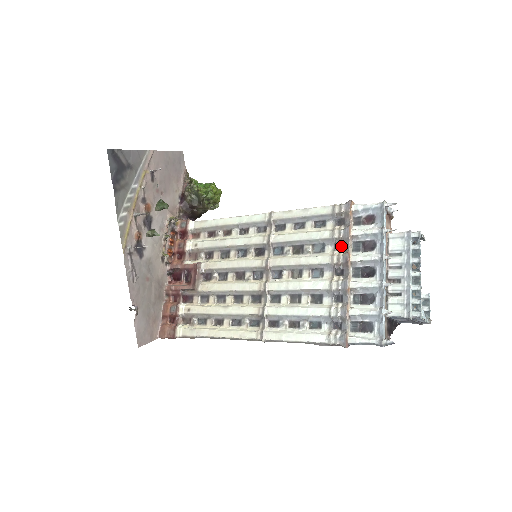
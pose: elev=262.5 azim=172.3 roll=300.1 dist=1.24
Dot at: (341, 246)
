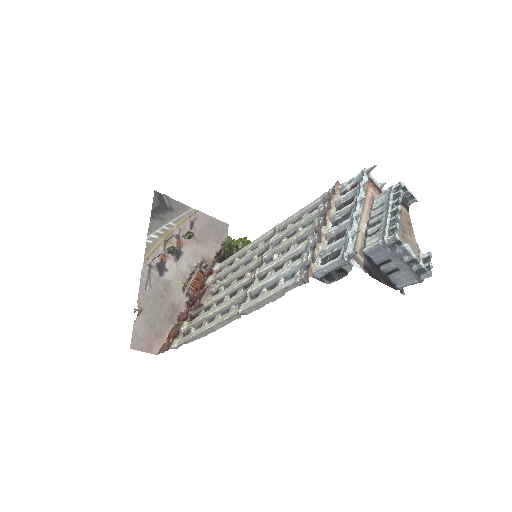
Dot at: occluded
